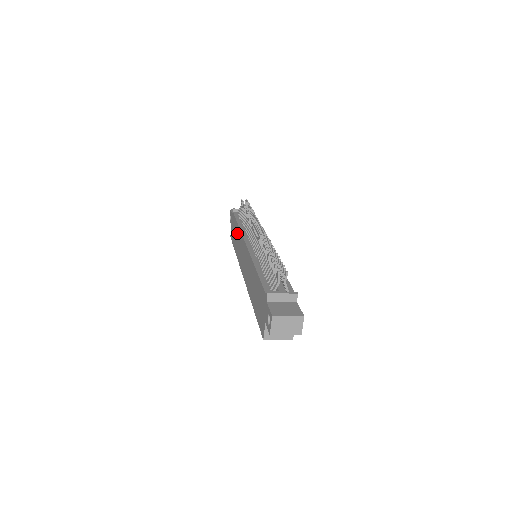
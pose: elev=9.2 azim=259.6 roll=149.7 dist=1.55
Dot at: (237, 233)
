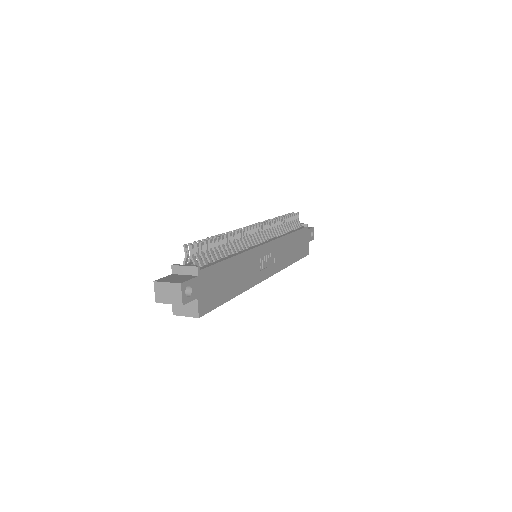
Dot at: occluded
